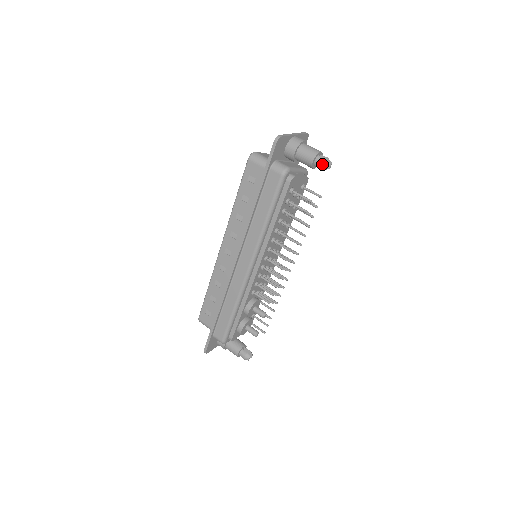
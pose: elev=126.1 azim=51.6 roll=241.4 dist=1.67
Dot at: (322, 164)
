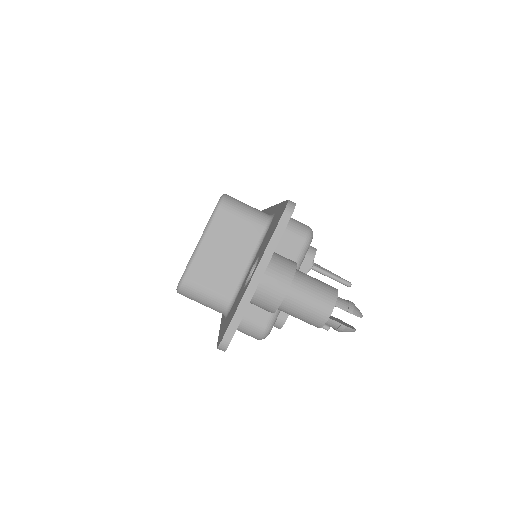
Dot at: occluded
